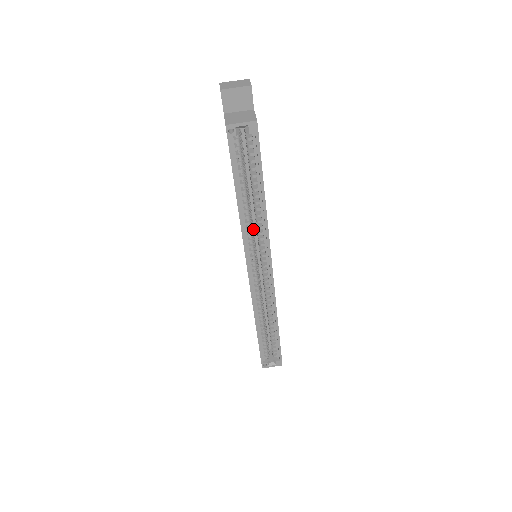
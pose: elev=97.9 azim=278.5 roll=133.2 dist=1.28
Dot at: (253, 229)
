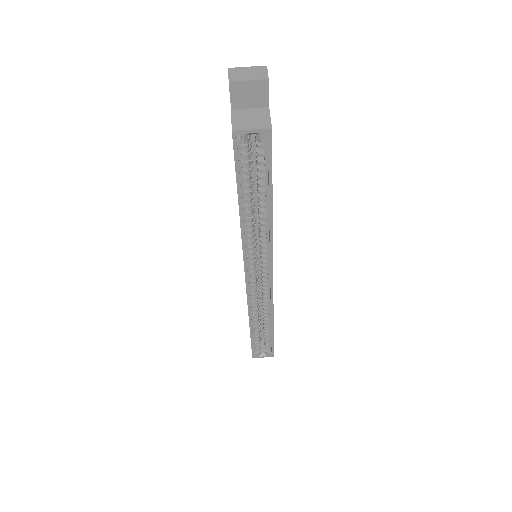
Dot at: occluded
